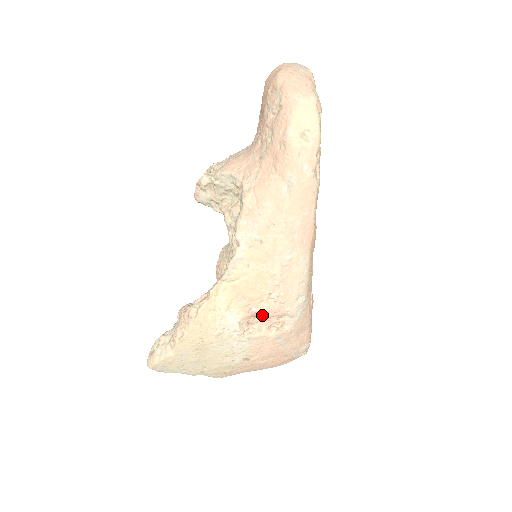
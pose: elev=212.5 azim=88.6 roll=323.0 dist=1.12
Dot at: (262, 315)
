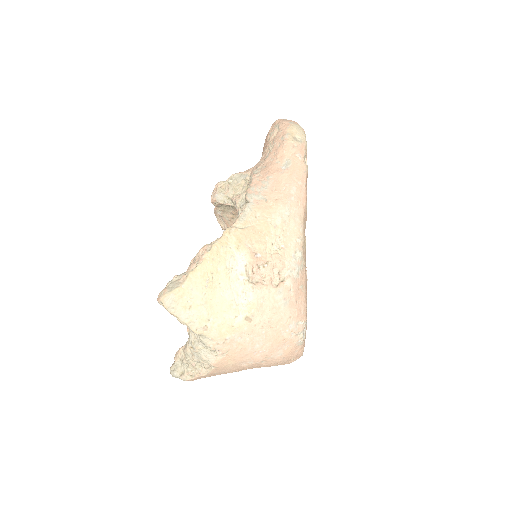
Dot at: (265, 264)
